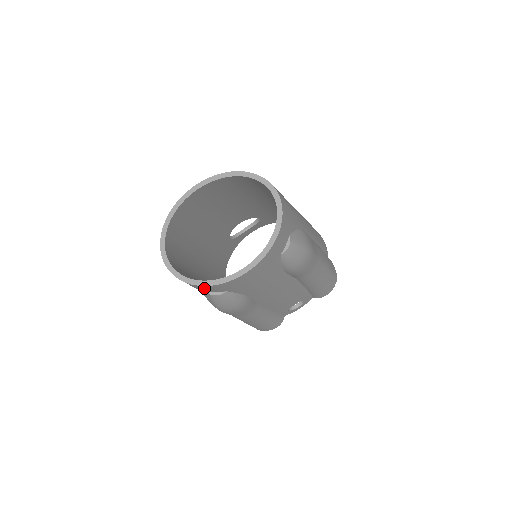
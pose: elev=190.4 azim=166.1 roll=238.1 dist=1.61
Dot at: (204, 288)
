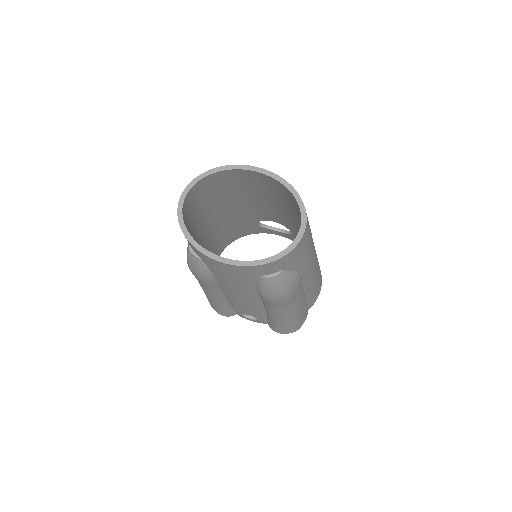
Dot at: occluded
